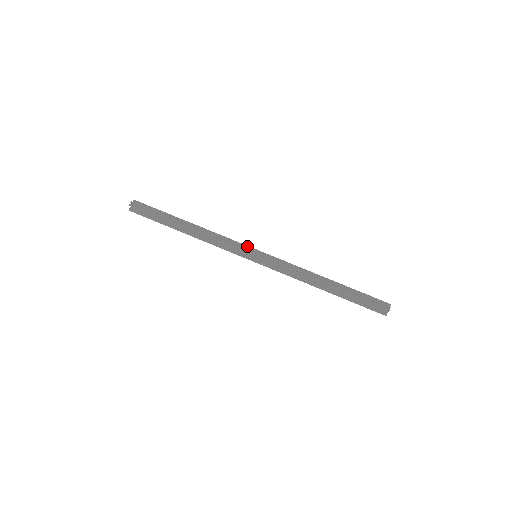
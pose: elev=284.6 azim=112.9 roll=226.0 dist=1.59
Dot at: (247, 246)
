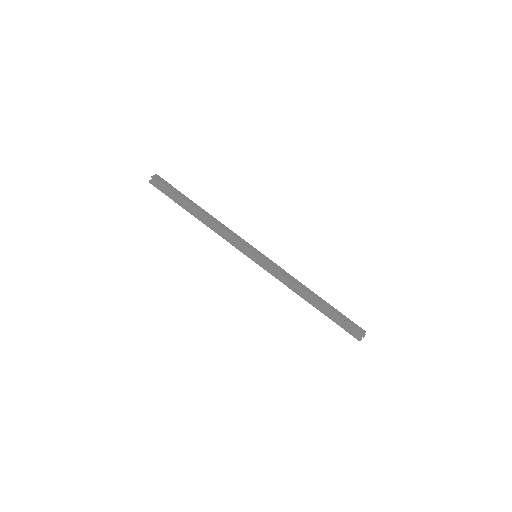
Dot at: (250, 245)
